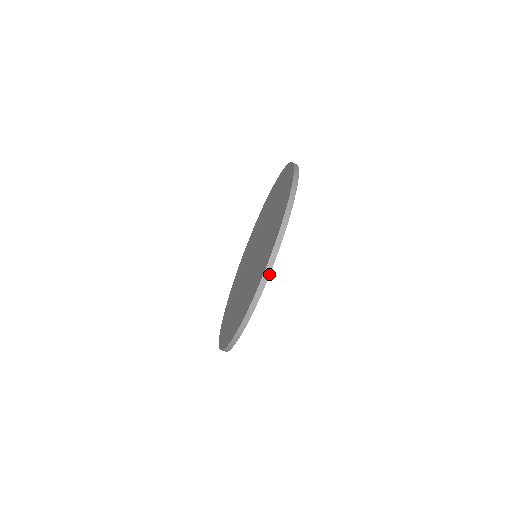
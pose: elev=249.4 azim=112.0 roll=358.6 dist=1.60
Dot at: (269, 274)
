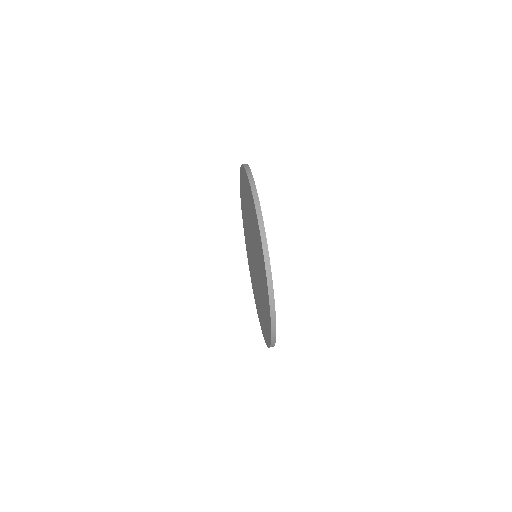
Dot at: (266, 242)
